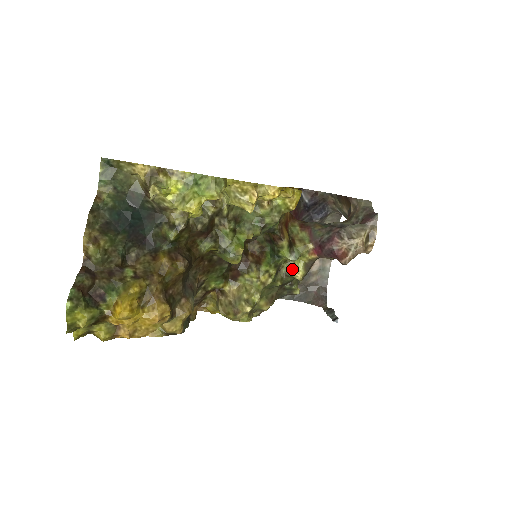
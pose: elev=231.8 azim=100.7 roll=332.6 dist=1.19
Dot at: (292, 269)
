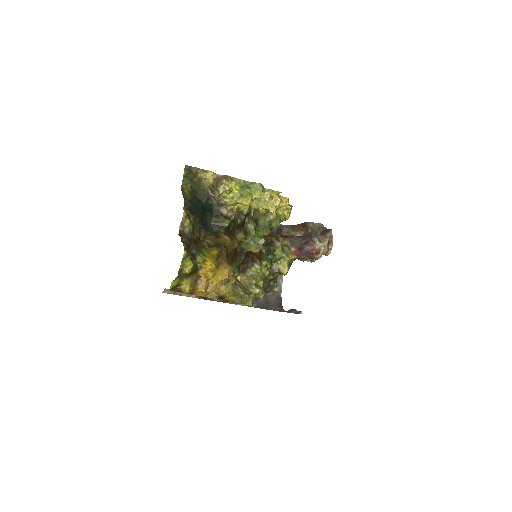
Dot at: (280, 266)
